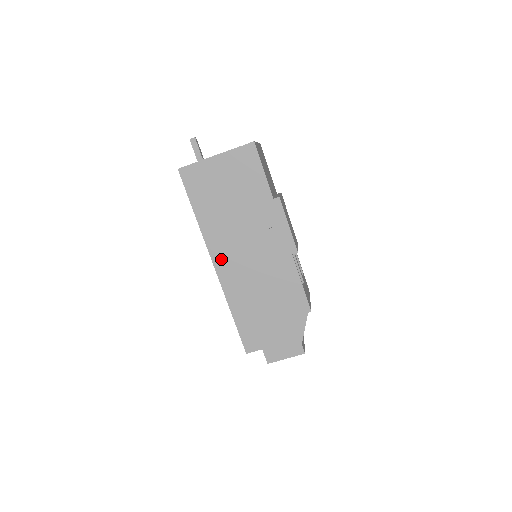
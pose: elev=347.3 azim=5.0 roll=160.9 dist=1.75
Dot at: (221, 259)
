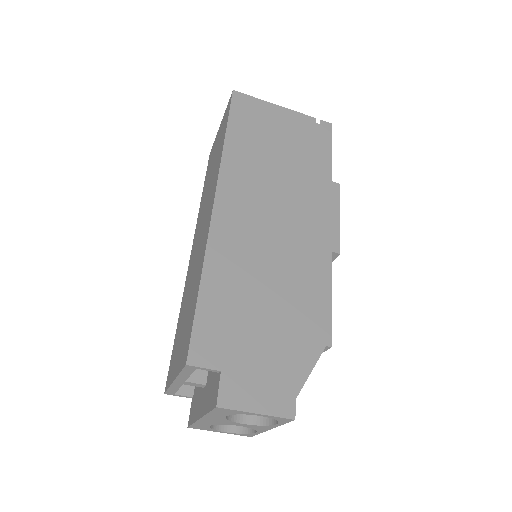
Dot at: (230, 201)
